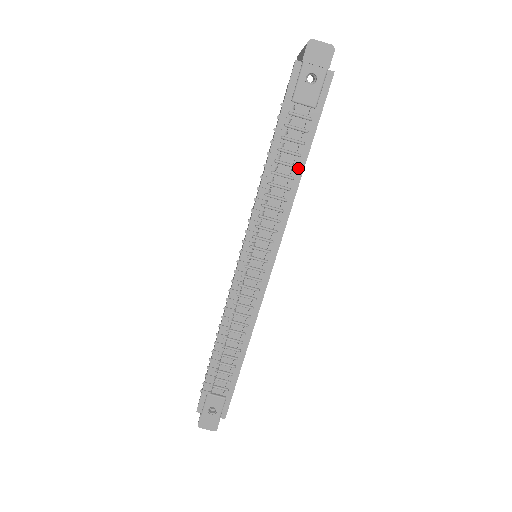
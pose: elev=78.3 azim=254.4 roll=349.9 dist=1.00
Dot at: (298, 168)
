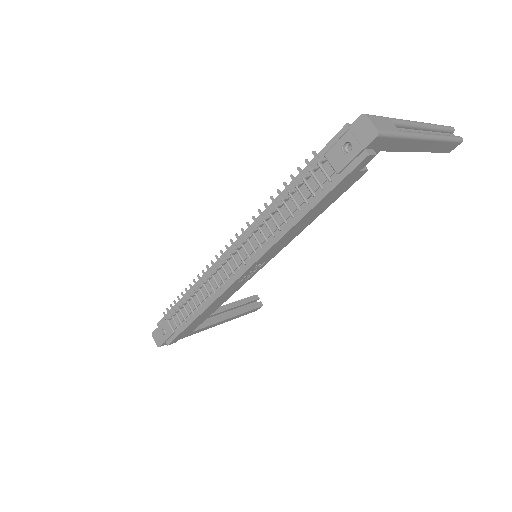
Dot at: (301, 212)
